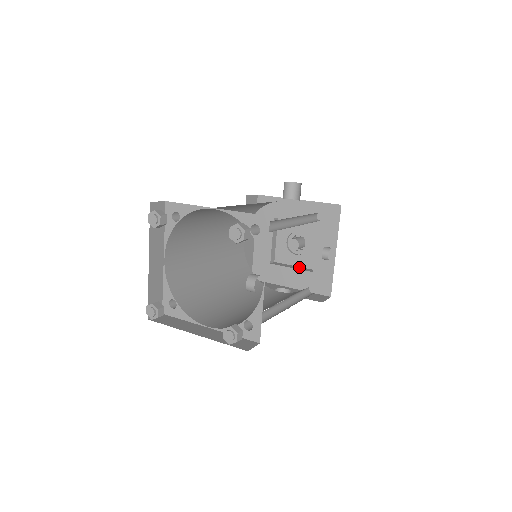
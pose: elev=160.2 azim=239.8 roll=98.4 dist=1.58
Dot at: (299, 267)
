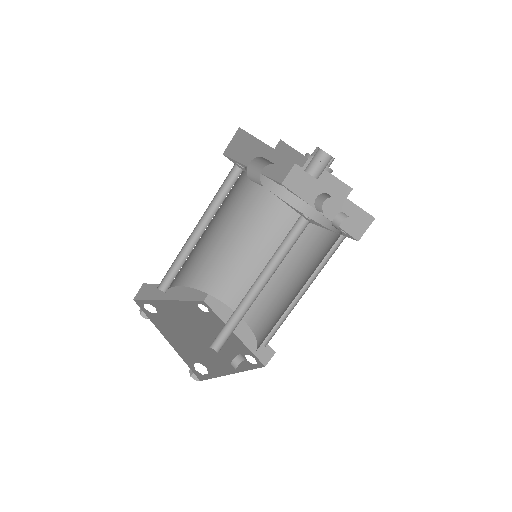
Dot at: (334, 178)
